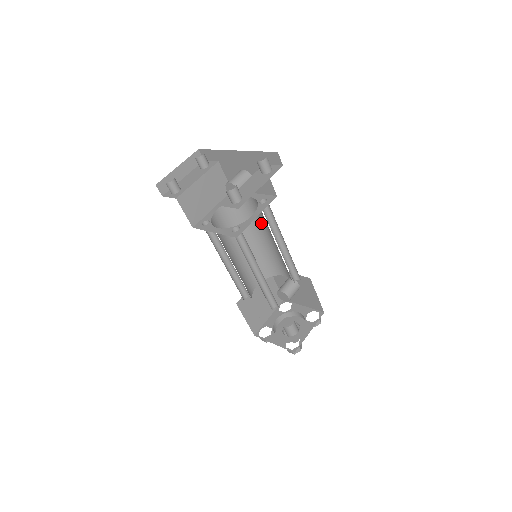
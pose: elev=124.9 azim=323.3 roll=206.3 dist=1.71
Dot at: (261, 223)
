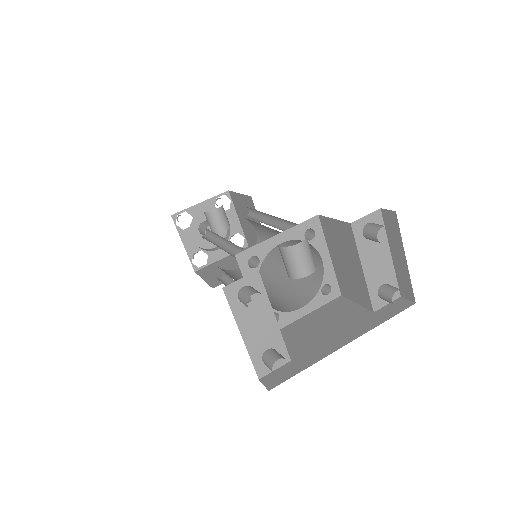
Dot at: occluded
